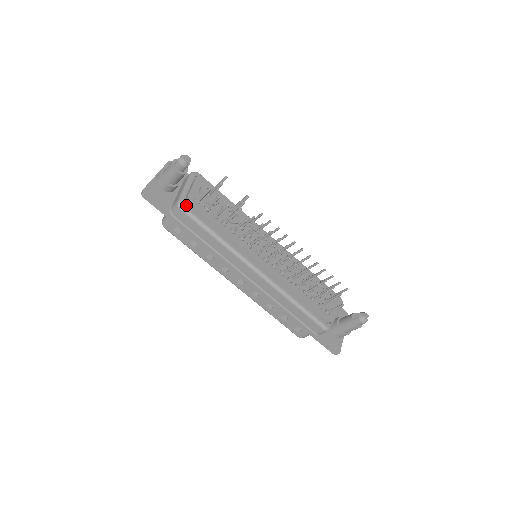
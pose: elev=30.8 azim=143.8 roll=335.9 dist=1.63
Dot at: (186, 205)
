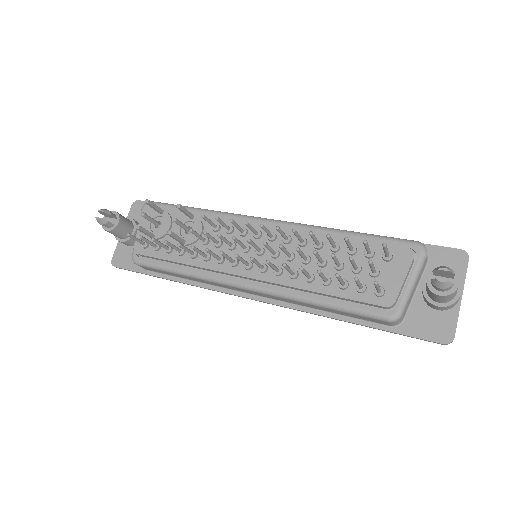
Dot at: (139, 257)
